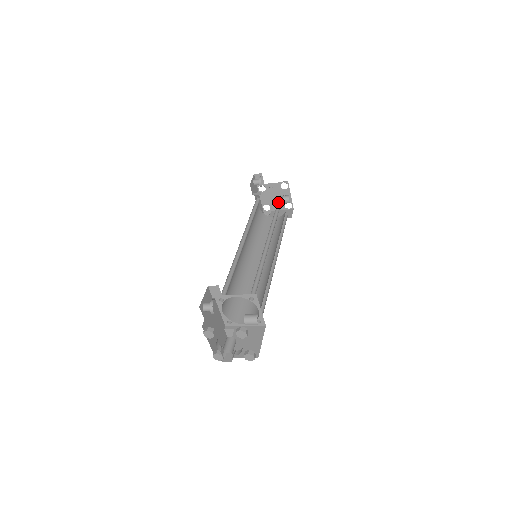
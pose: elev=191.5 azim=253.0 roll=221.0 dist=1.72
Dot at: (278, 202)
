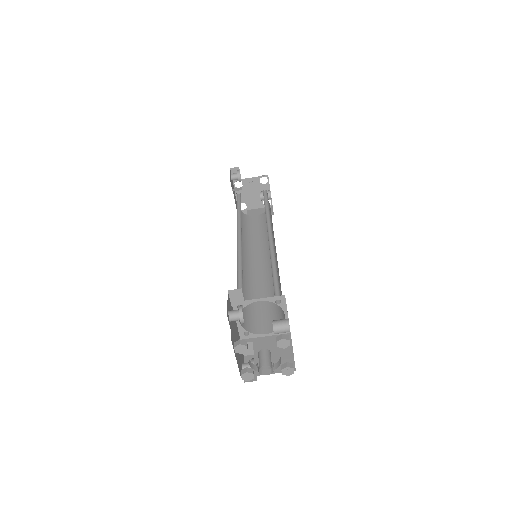
Dot at: occluded
